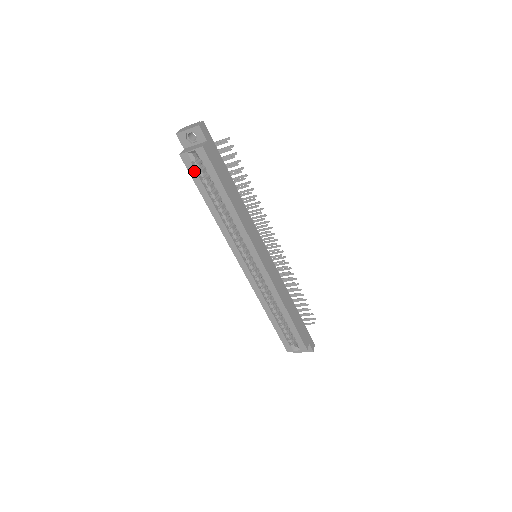
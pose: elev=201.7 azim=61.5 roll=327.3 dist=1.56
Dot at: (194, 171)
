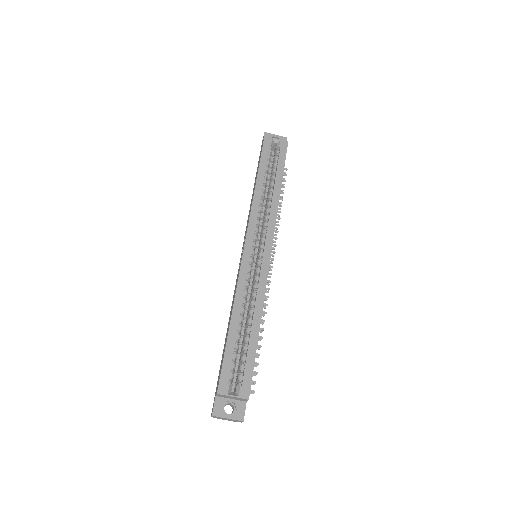
Dot at: (267, 151)
